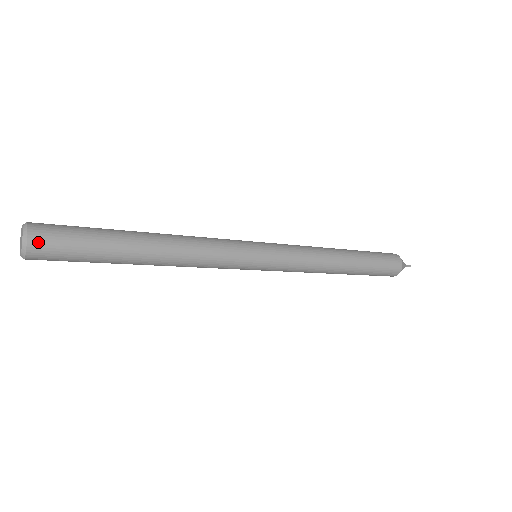
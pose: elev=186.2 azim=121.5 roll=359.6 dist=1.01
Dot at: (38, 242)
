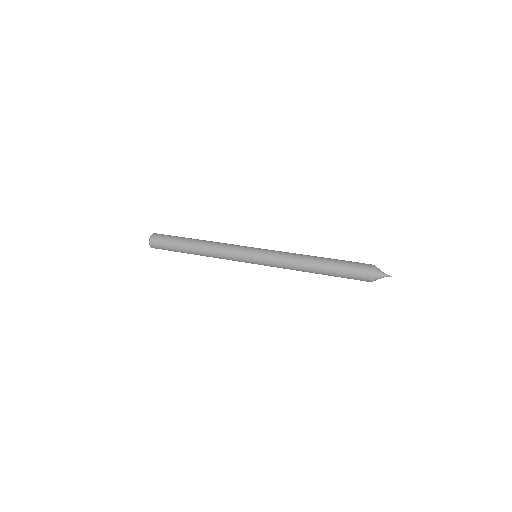
Dot at: (156, 248)
